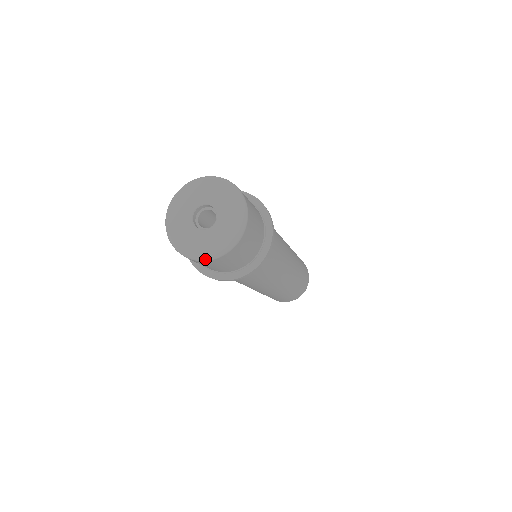
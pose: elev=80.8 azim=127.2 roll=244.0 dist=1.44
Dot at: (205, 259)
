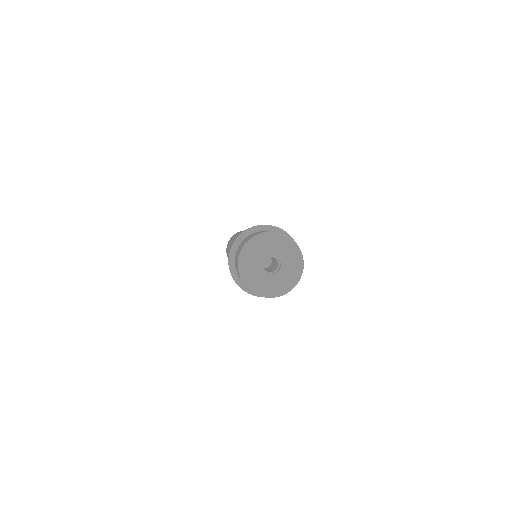
Dot at: occluded
